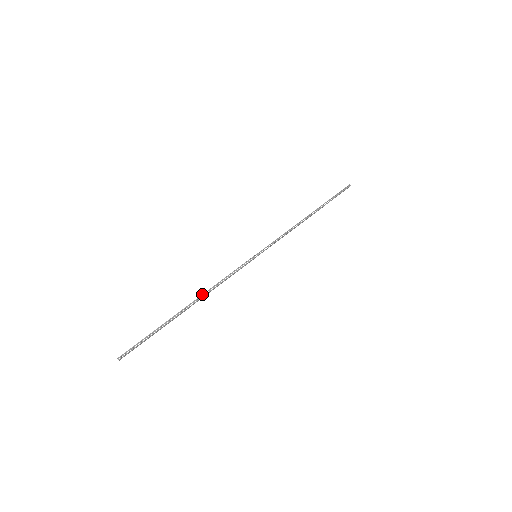
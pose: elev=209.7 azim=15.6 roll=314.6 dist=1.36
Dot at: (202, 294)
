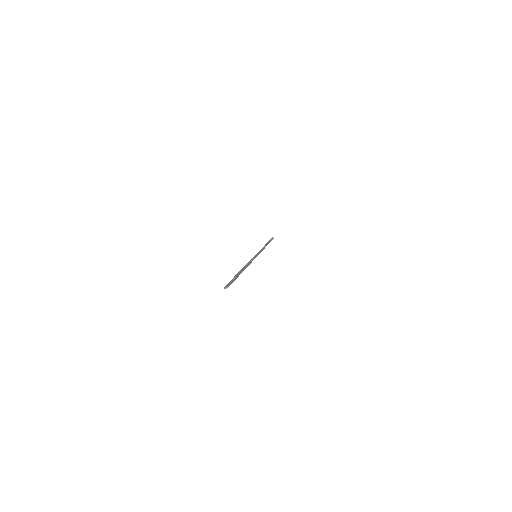
Dot at: (244, 266)
